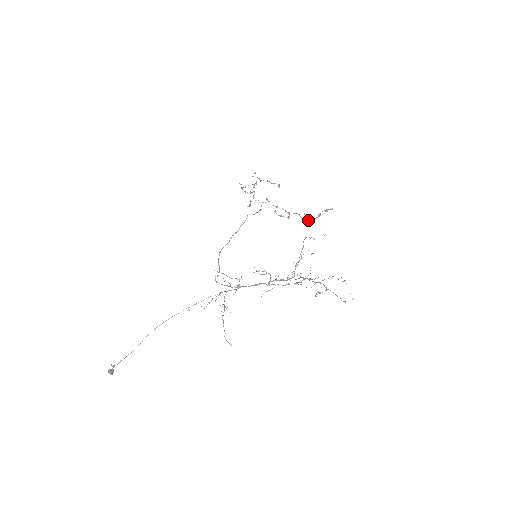
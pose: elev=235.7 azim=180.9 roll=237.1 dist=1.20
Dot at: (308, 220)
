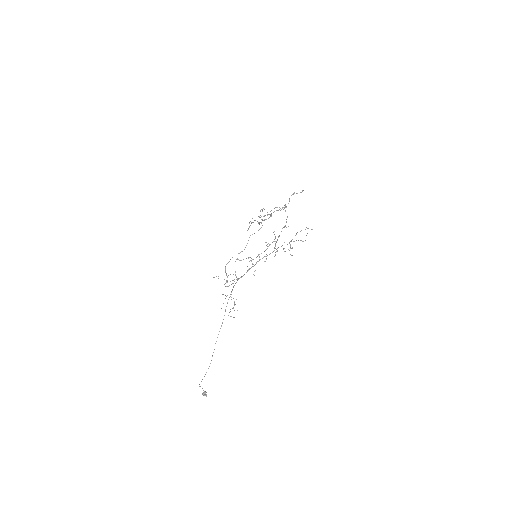
Dot at: (283, 209)
